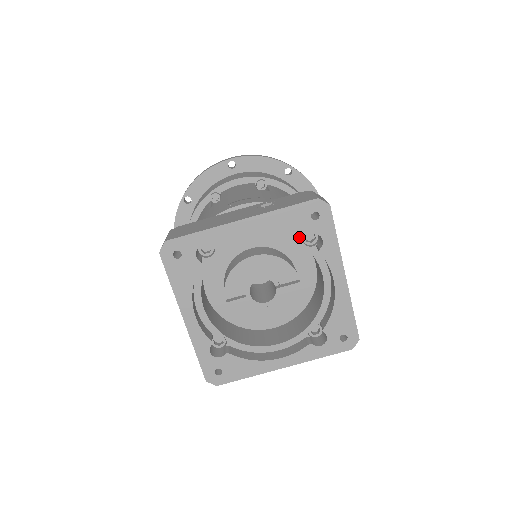
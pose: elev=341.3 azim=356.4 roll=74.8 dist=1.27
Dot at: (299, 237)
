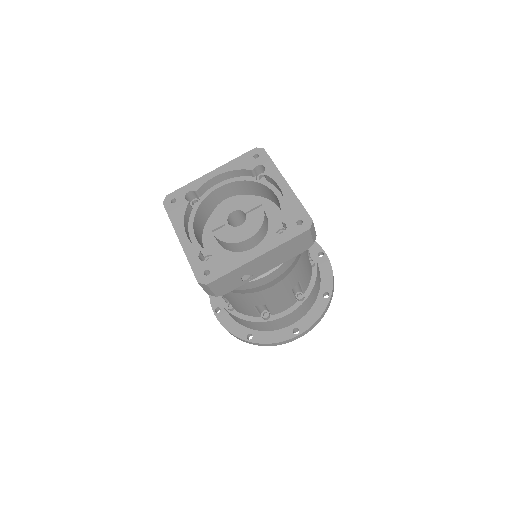
Dot at: (254, 178)
